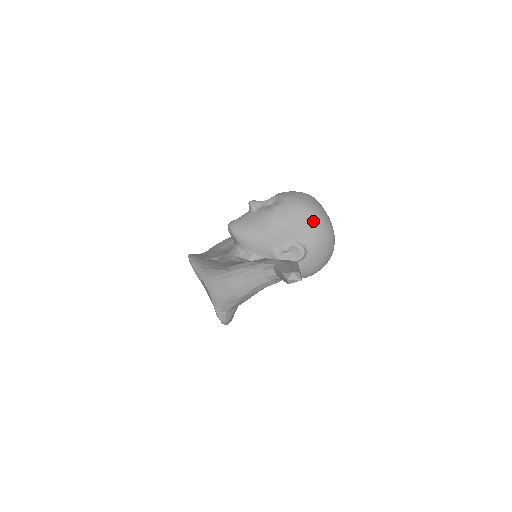
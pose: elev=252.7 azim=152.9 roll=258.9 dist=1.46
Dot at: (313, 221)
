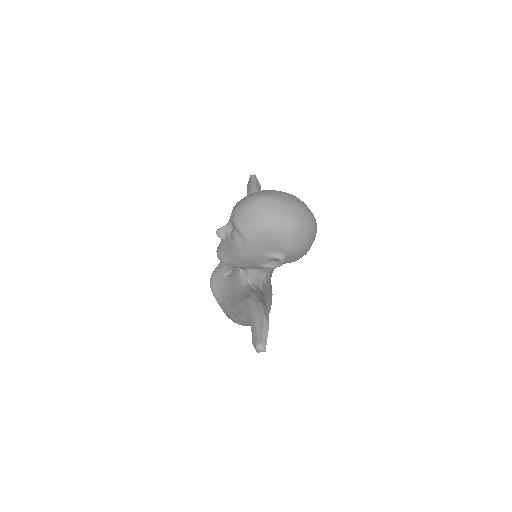
Dot at: (270, 235)
